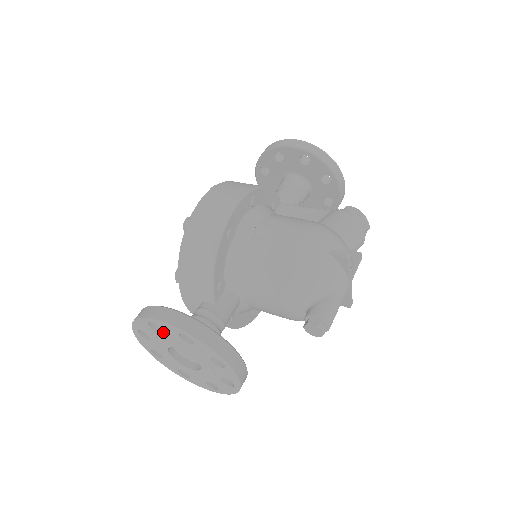
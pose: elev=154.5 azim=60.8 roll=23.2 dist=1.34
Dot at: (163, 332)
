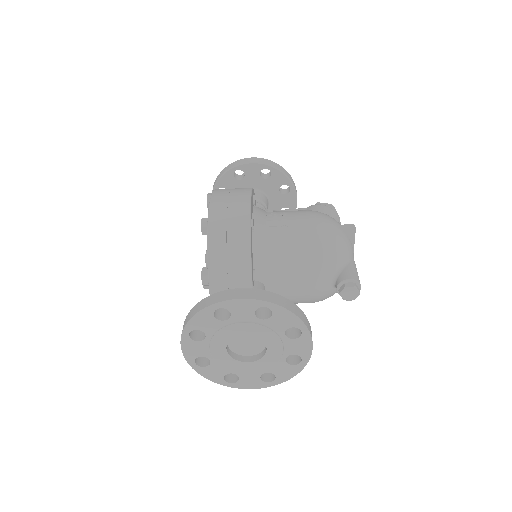
Dot at: (232, 317)
